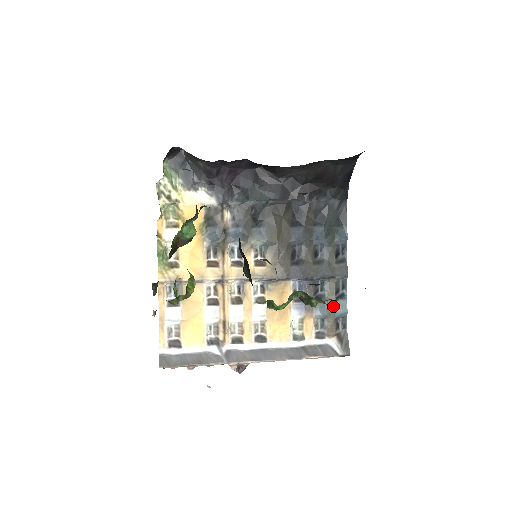
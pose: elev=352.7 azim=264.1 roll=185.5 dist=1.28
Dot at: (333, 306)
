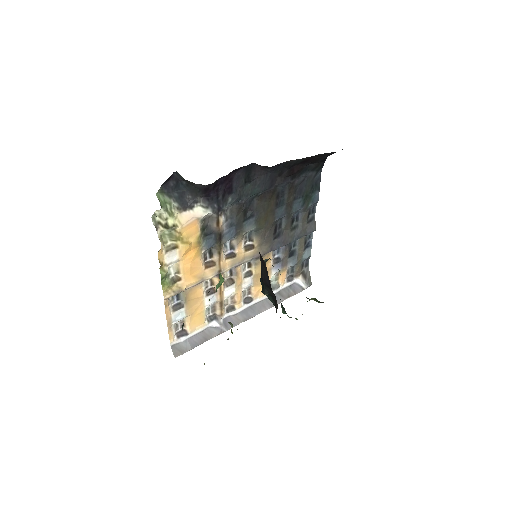
Dot at: (302, 255)
